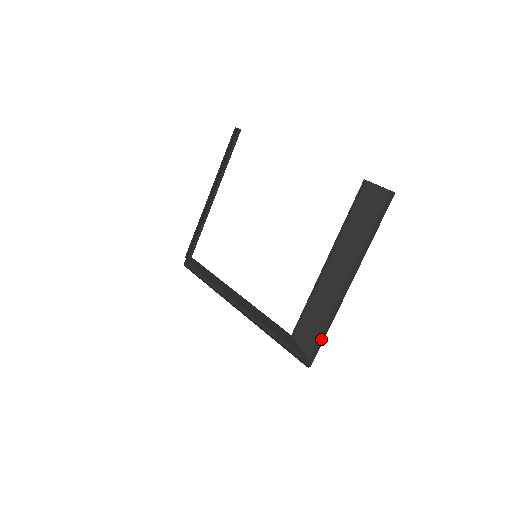
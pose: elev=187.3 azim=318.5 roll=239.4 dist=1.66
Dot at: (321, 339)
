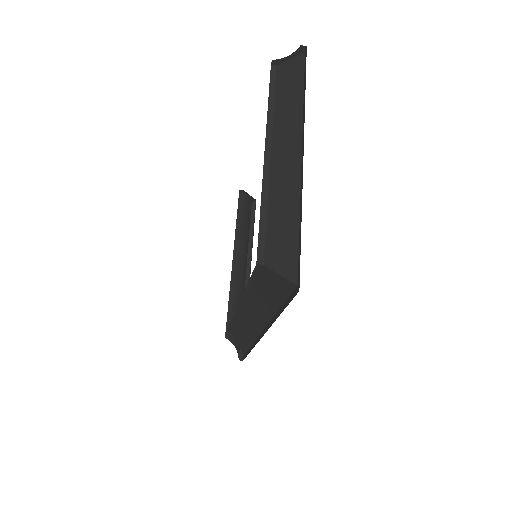
Dot at: (299, 243)
